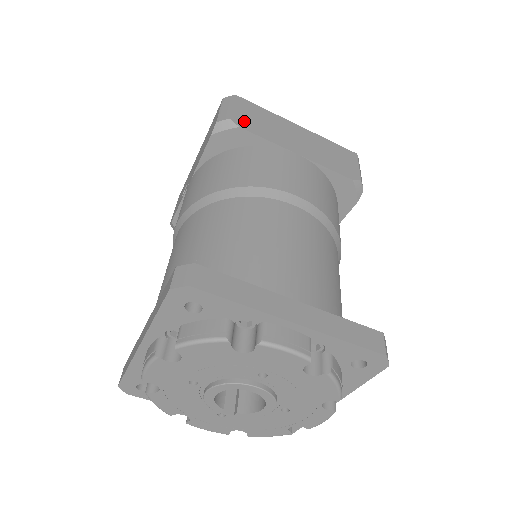
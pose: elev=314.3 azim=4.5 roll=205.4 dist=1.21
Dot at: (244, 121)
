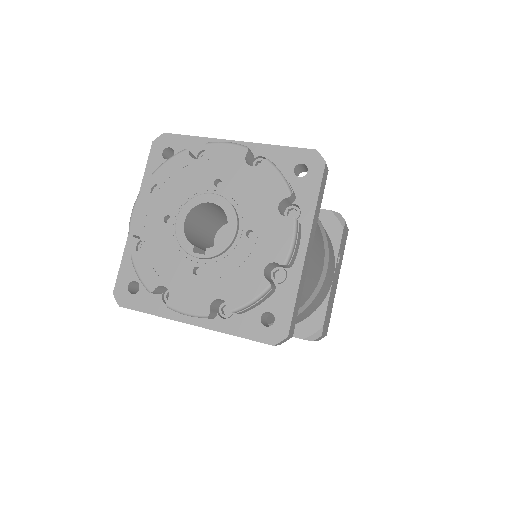
Dot at: occluded
